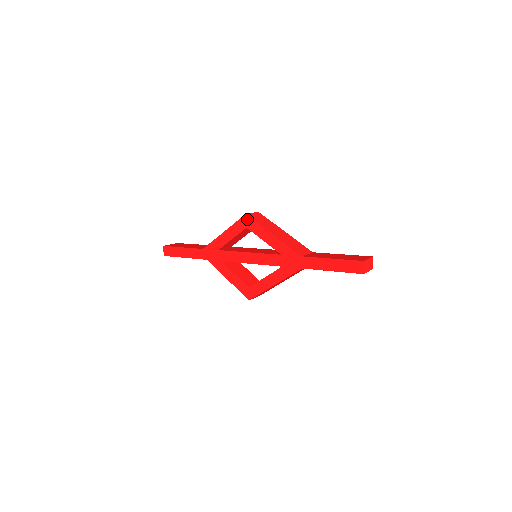
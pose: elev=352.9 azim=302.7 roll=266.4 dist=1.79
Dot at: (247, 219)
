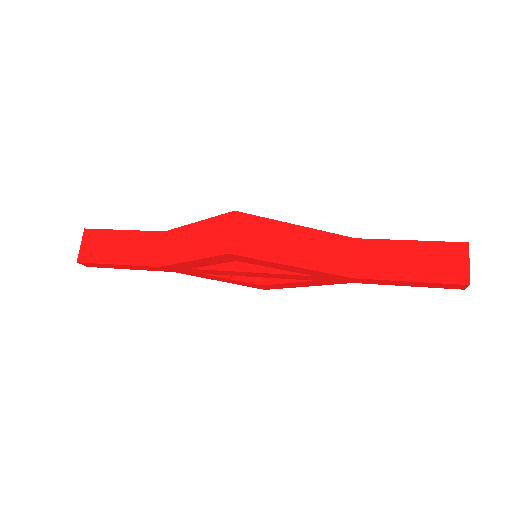
Dot at: (234, 257)
